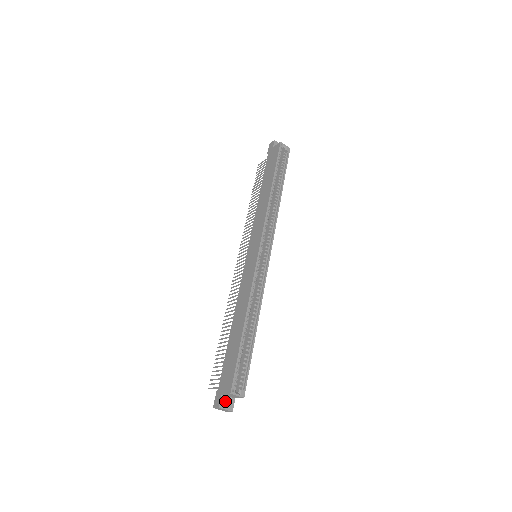
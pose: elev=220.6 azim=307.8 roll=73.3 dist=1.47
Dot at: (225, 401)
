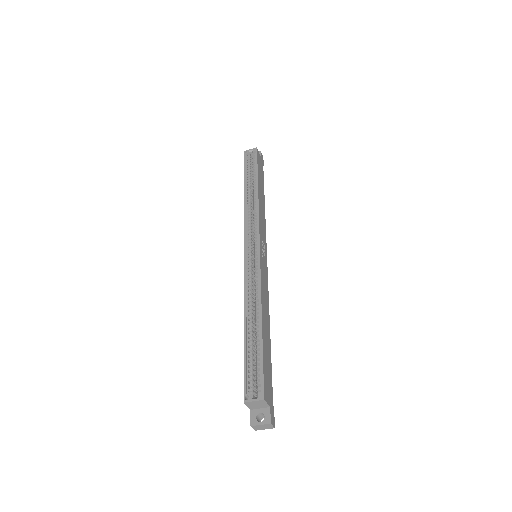
Dot at: occluded
